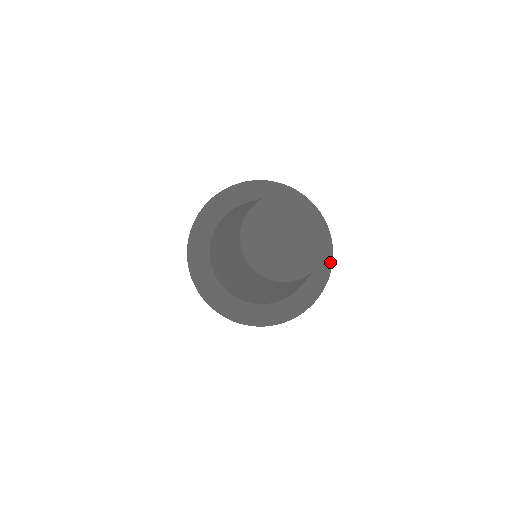
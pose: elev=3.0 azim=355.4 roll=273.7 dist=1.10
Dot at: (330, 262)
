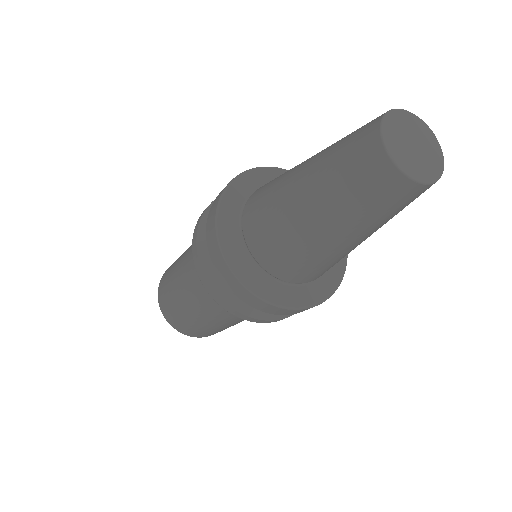
Dot at: (343, 273)
